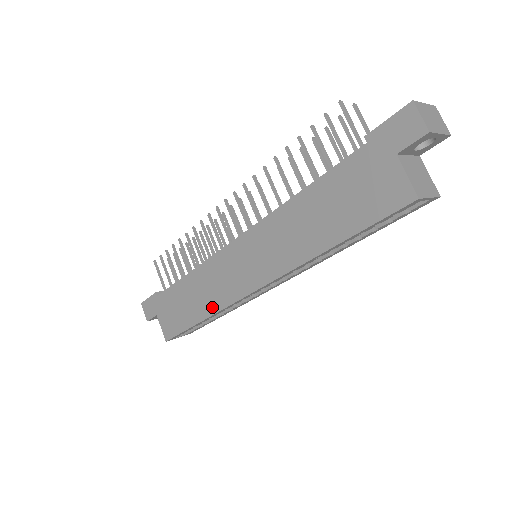
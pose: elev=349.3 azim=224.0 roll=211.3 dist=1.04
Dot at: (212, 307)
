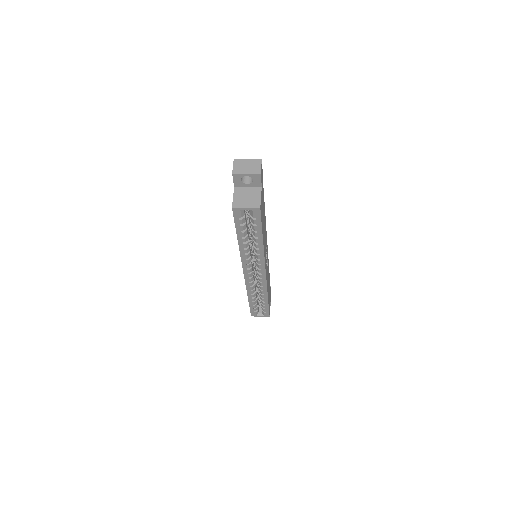
Dot at: occluded
